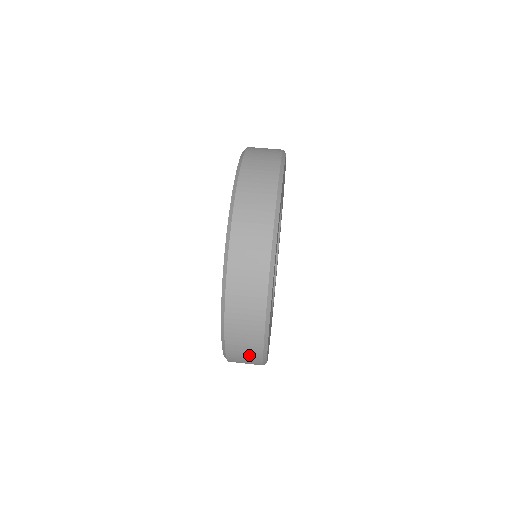
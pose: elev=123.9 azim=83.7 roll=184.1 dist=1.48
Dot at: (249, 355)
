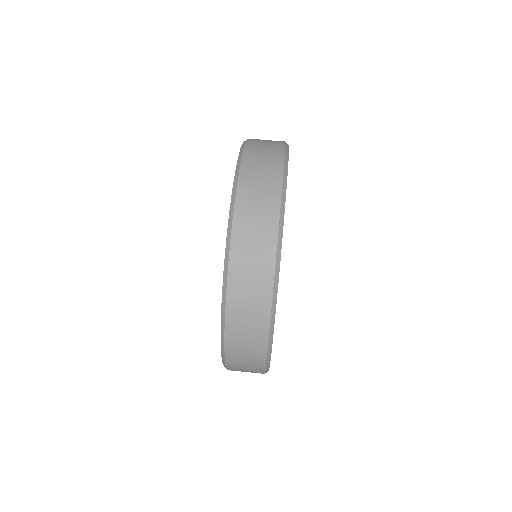
Dot at: (251, 355)
